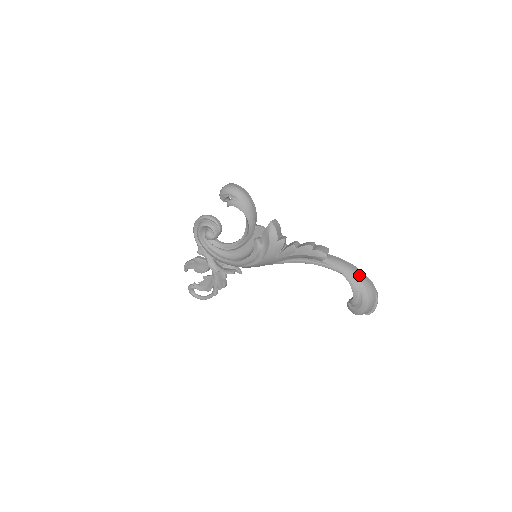
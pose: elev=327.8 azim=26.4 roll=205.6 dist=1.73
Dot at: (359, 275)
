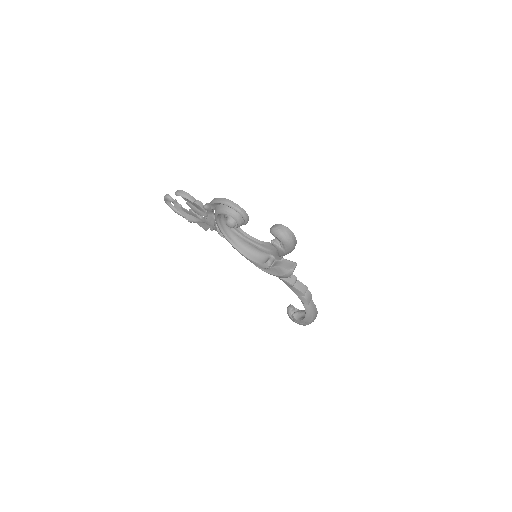
Dot at: (314, 317)
